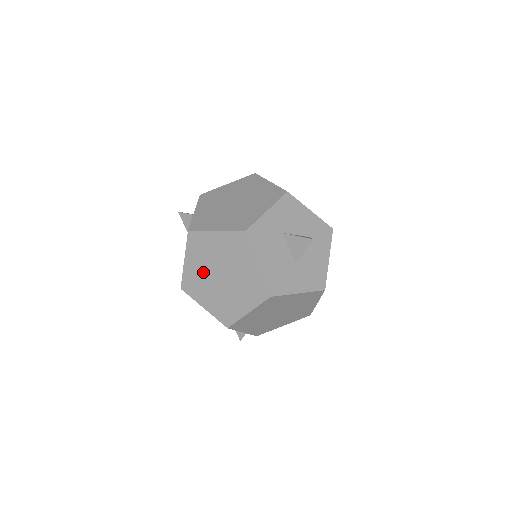
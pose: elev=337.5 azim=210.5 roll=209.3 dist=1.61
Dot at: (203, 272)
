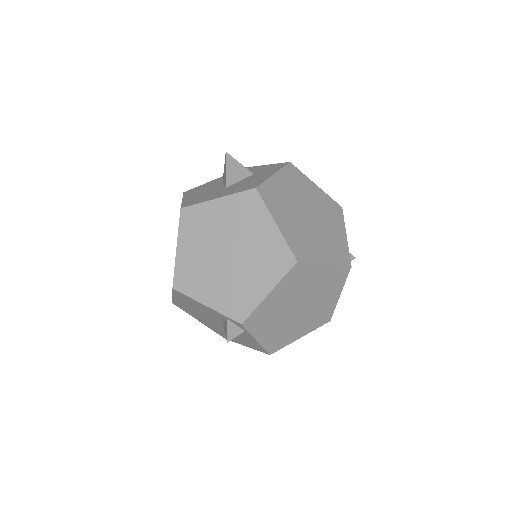
Dot at: occluded
